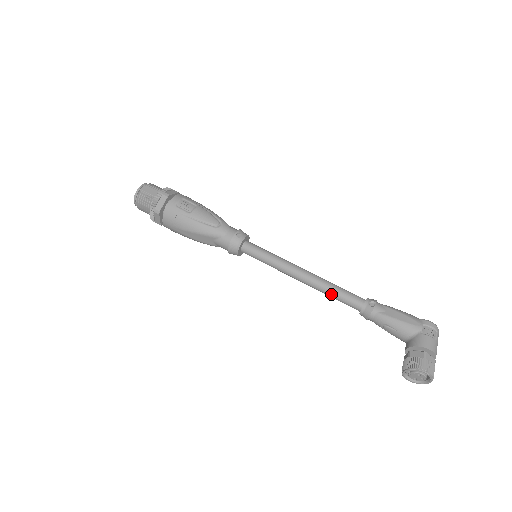
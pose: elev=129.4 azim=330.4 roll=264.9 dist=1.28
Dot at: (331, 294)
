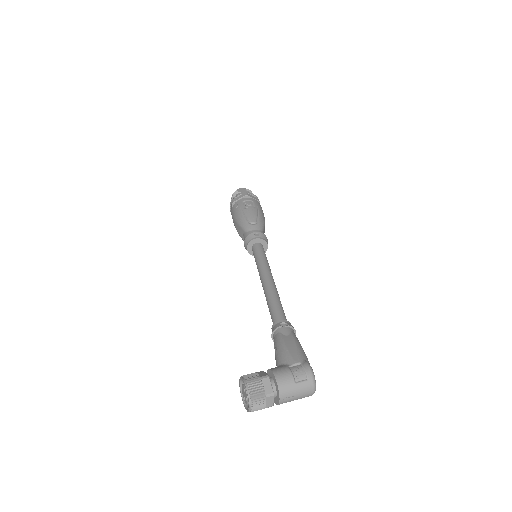
Dot at: (268, 303)
